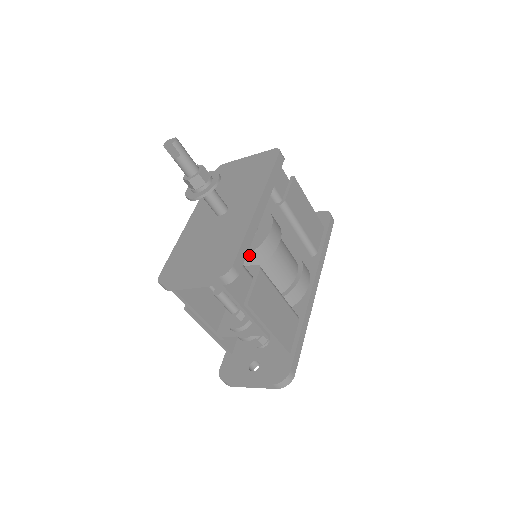
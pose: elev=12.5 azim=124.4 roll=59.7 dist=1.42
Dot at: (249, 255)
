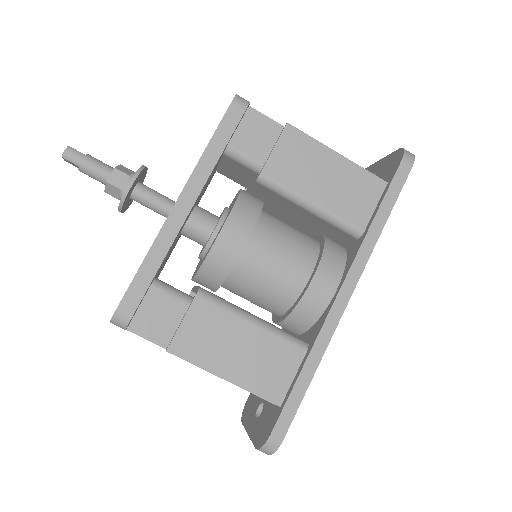
Dot at: (200, 271)
